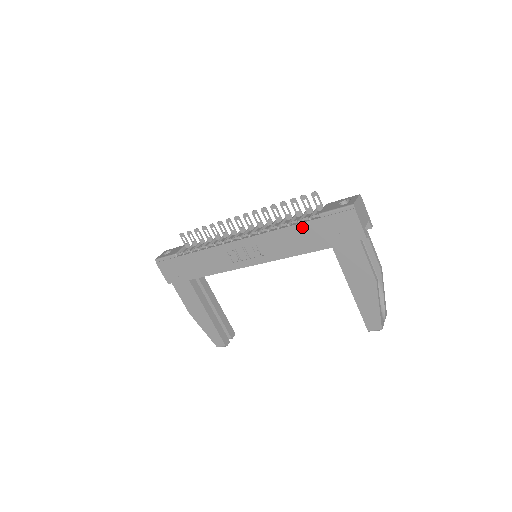
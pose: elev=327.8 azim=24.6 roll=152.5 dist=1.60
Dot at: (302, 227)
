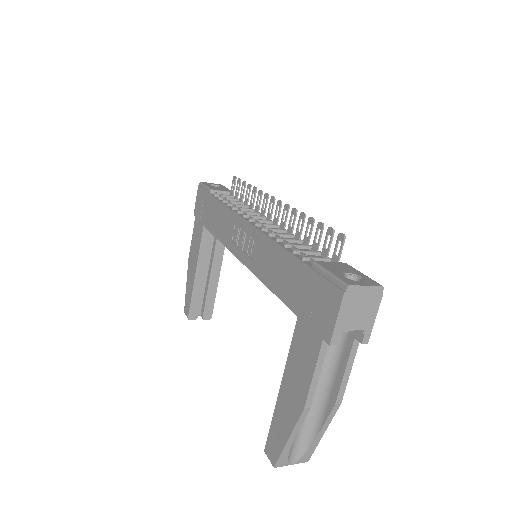
Dot at: (292, 261)
